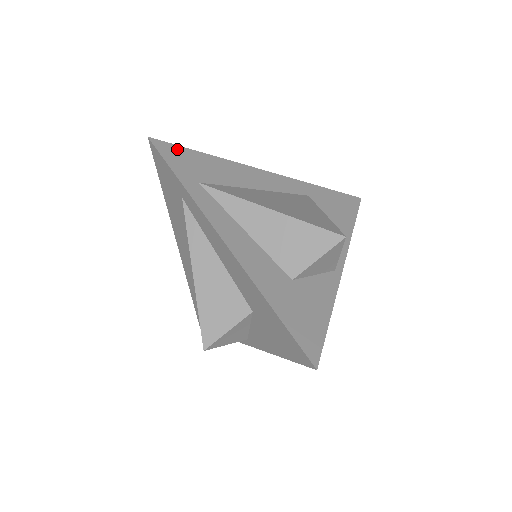
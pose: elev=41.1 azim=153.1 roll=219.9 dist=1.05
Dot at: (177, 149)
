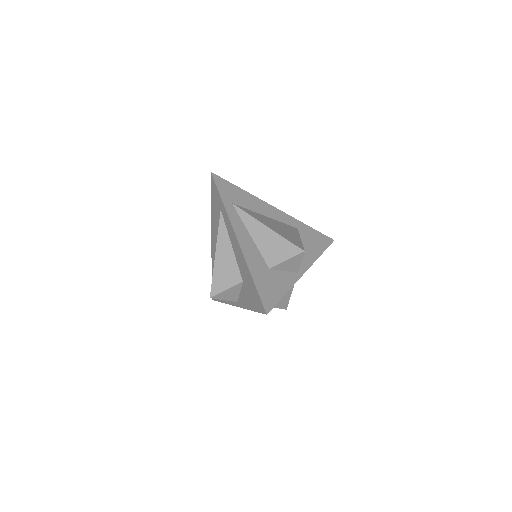
Dot at: (225, 182)
